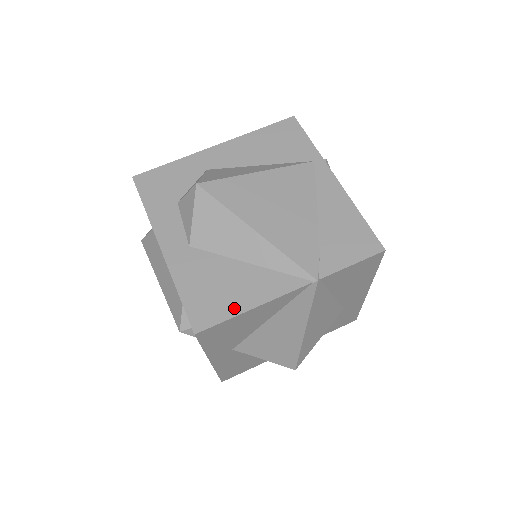
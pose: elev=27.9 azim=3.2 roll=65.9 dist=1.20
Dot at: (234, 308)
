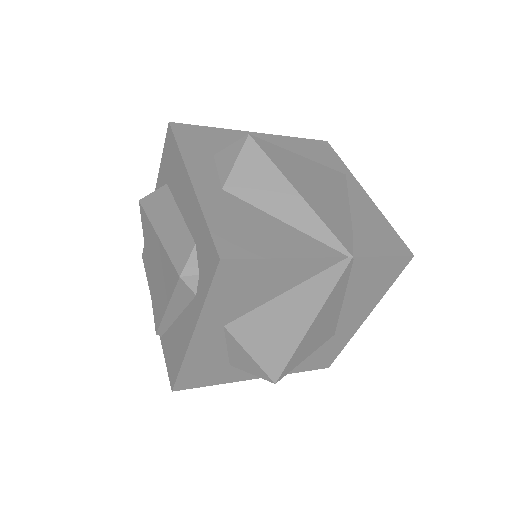
Dot at: (266, 251)
